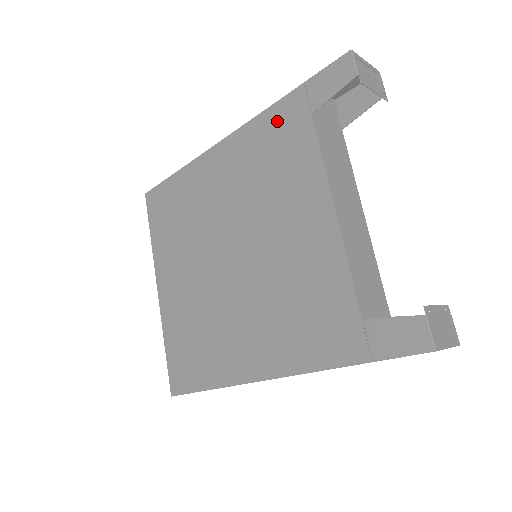
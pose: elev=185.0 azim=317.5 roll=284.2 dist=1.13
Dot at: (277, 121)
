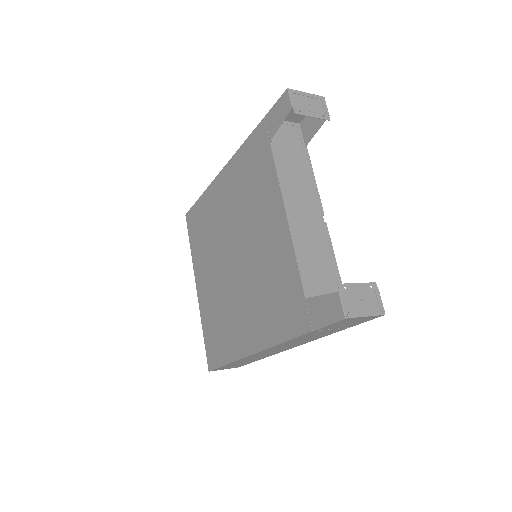
Dot at: (252, 149)
